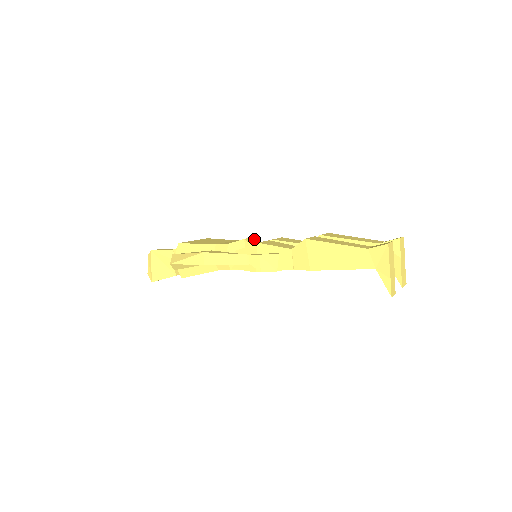
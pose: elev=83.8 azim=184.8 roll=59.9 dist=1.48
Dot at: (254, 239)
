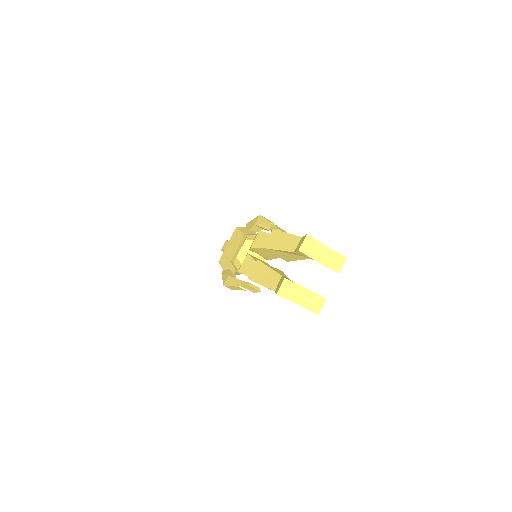
Dot at: (245, 246)
